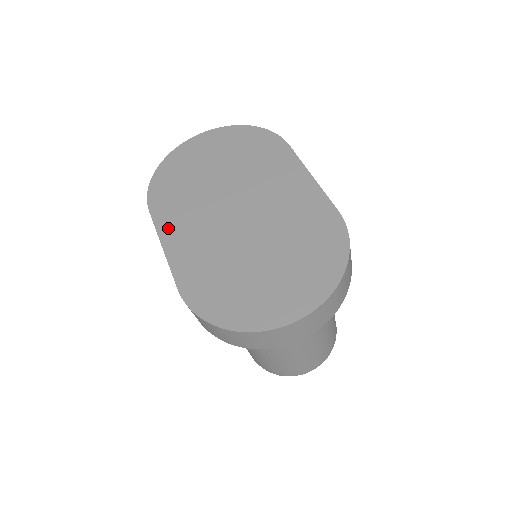
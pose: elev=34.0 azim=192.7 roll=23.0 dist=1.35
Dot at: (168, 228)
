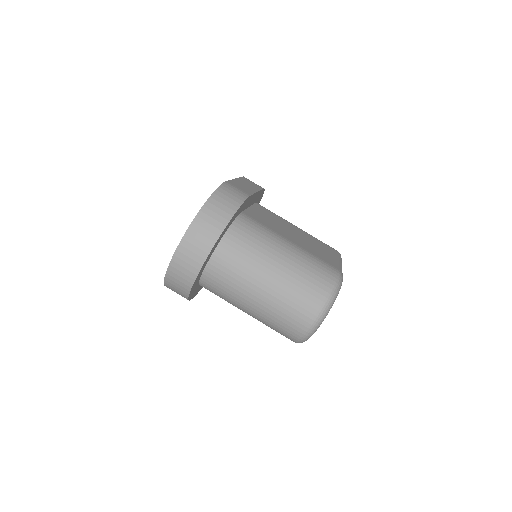
Dot at: occluded
